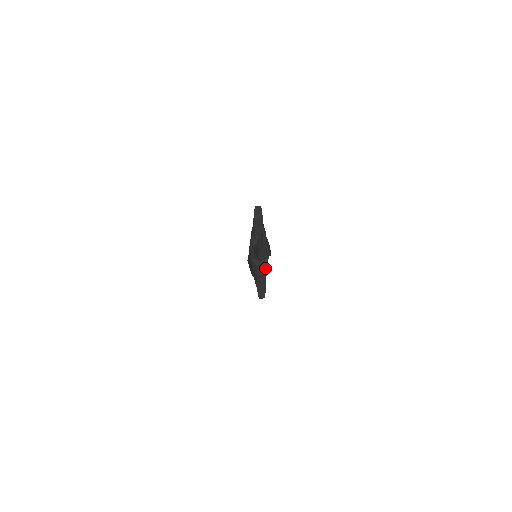
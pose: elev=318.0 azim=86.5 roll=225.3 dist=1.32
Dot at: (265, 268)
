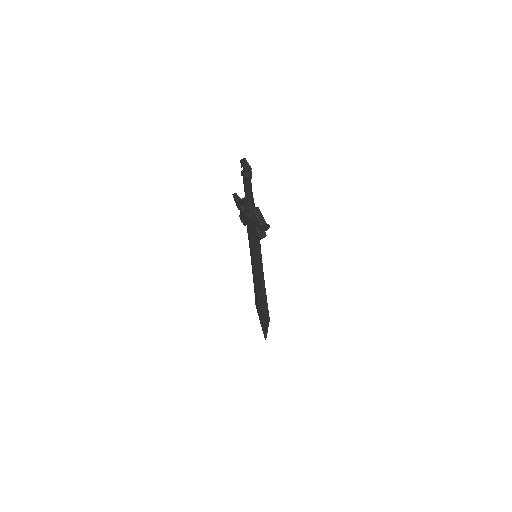
Dot at: (259, 209)
